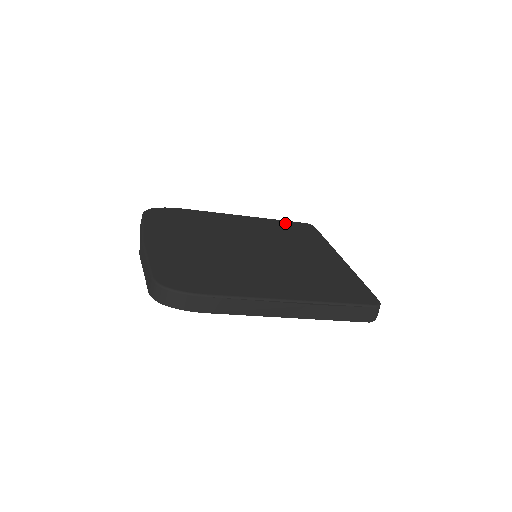
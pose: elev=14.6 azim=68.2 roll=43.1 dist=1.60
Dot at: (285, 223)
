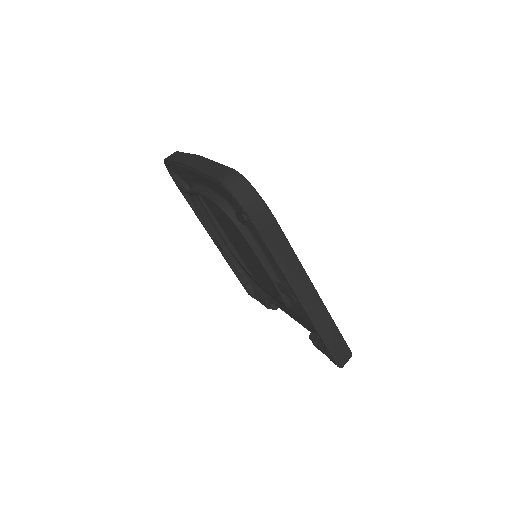
Dot at: occluded
